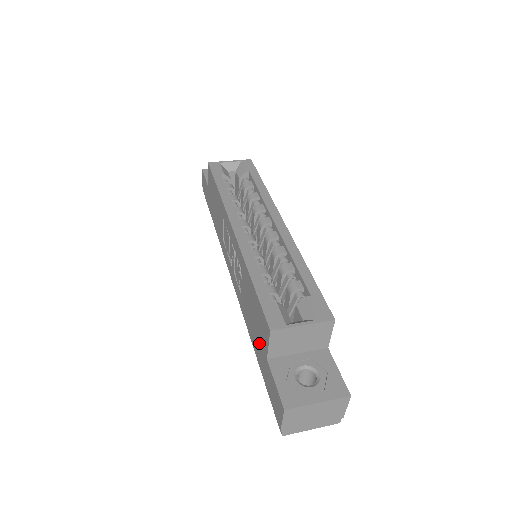
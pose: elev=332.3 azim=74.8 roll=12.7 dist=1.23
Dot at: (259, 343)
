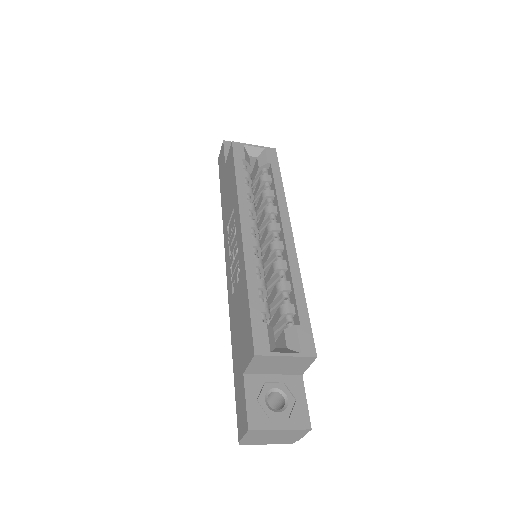
Dot at: (239, 353)
